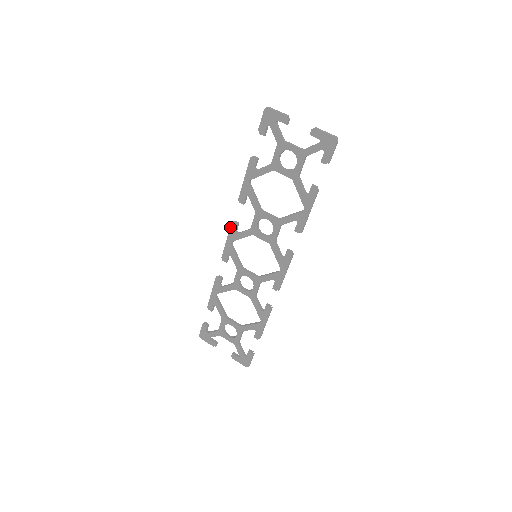
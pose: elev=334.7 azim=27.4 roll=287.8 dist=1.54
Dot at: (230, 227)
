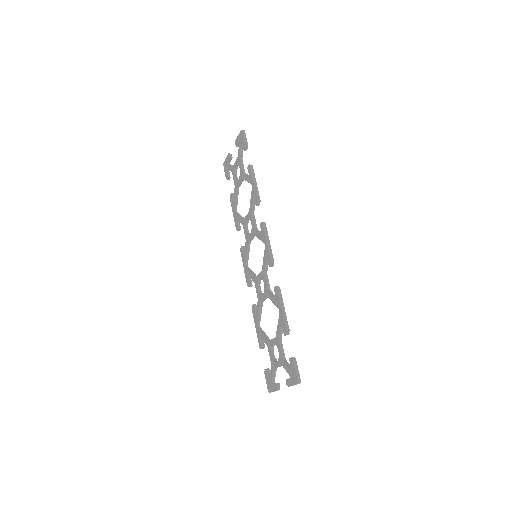
Dot at: (241, 254)
